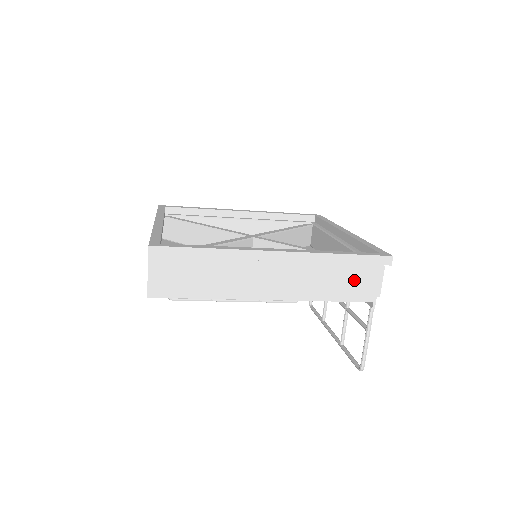
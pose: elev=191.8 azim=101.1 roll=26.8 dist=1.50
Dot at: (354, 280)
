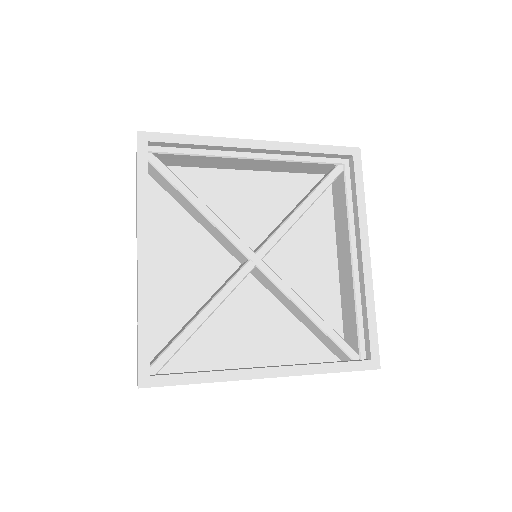
Dot at: occluded
